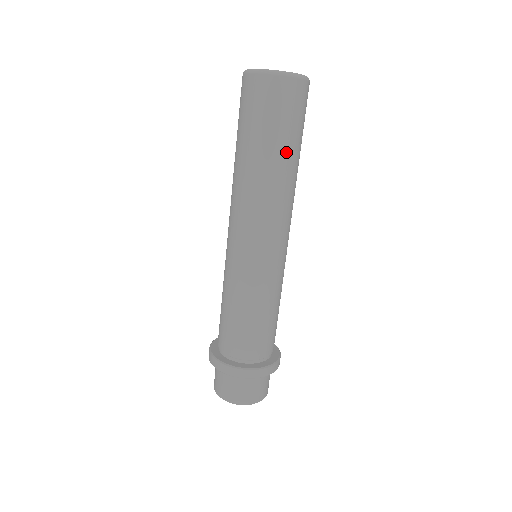
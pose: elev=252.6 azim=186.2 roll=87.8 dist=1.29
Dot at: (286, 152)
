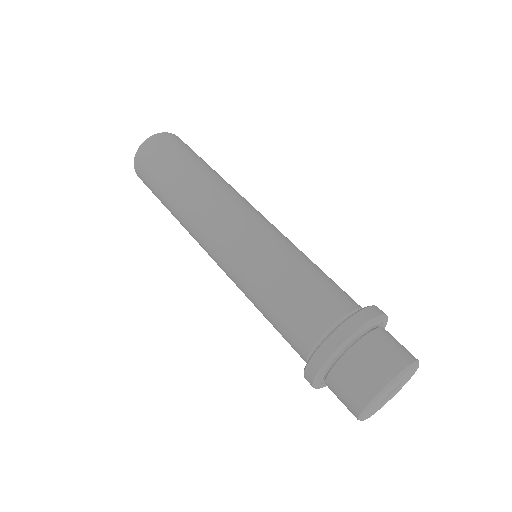
Dot at: (188, 166)
